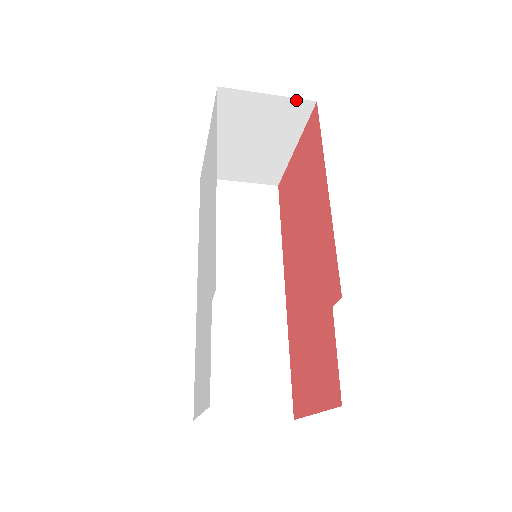
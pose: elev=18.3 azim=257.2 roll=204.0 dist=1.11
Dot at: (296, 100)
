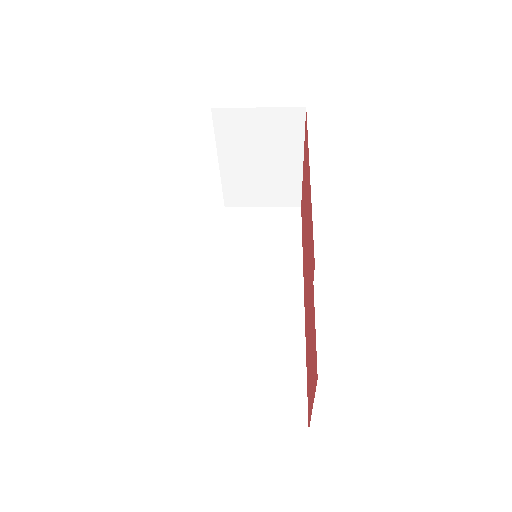
Dot at: (286, 109)
